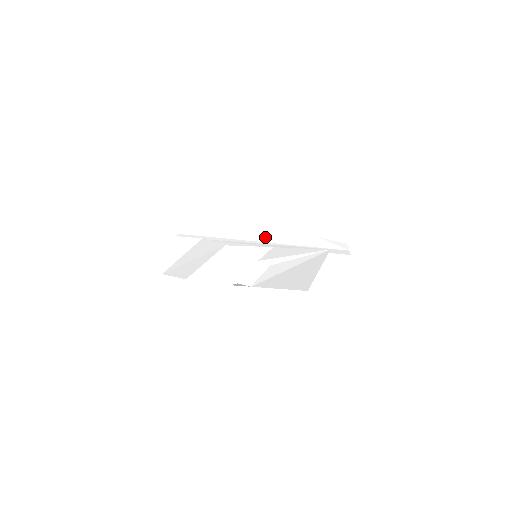
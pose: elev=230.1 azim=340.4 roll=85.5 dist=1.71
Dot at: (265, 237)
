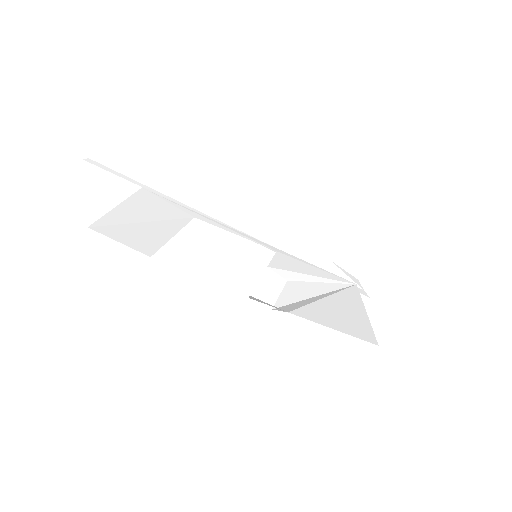
Dot at: (252, 228)
